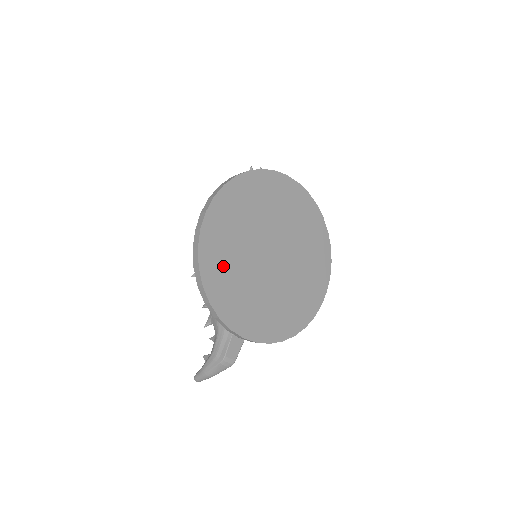
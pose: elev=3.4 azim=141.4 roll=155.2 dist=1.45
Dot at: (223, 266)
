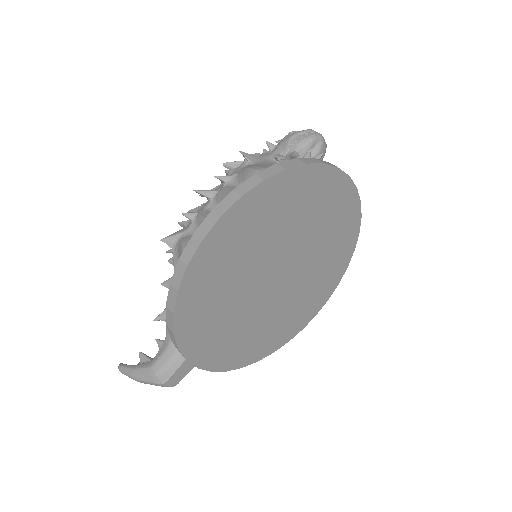
Dot at: (211, 289)
